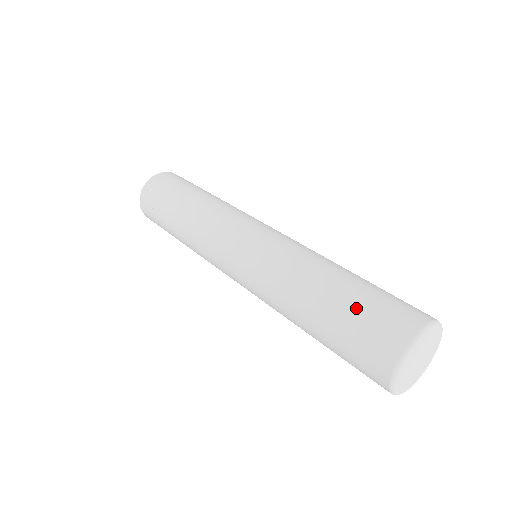
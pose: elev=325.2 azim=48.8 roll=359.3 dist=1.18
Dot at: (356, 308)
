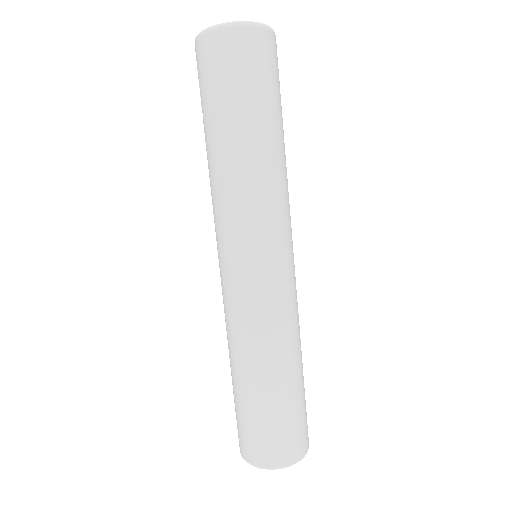
Dot at: (253, 418)
